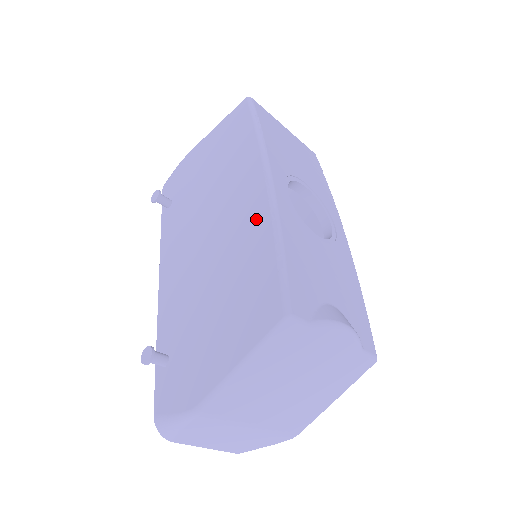
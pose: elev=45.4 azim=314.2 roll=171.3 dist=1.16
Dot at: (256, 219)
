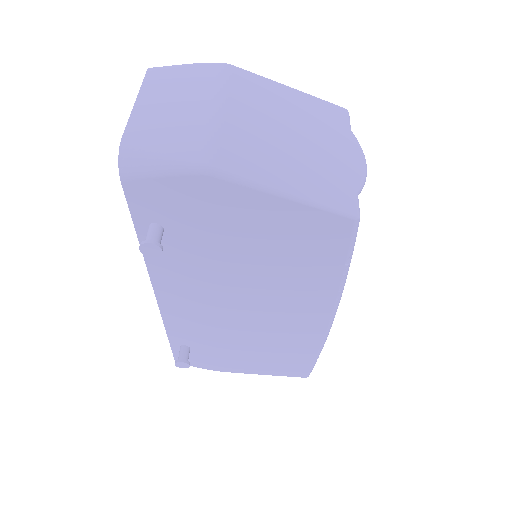
Dot at: occluded
